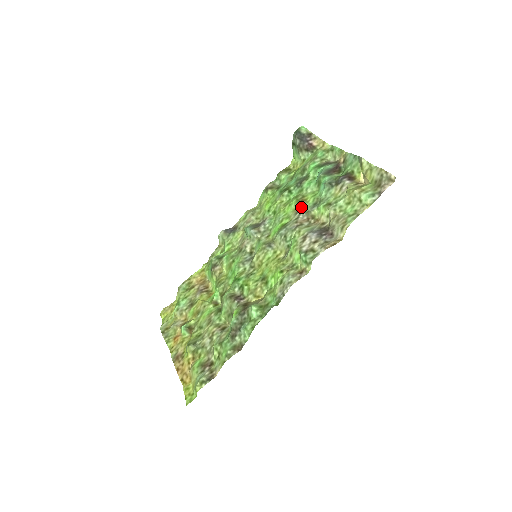
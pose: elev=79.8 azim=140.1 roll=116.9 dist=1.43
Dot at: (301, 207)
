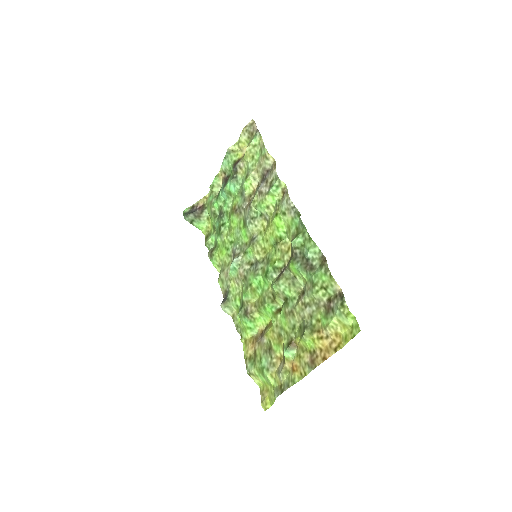
Dot at: (238, 209)
